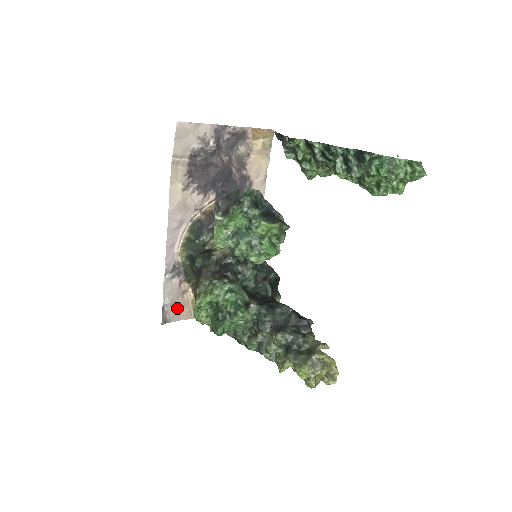
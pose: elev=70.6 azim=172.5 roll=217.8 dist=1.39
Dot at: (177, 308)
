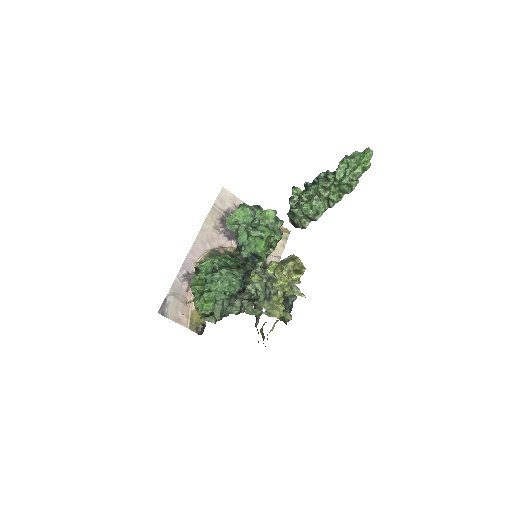
Dot at: (177, 309)
